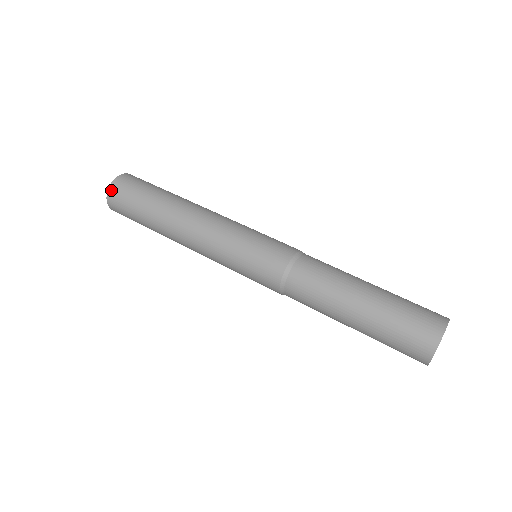
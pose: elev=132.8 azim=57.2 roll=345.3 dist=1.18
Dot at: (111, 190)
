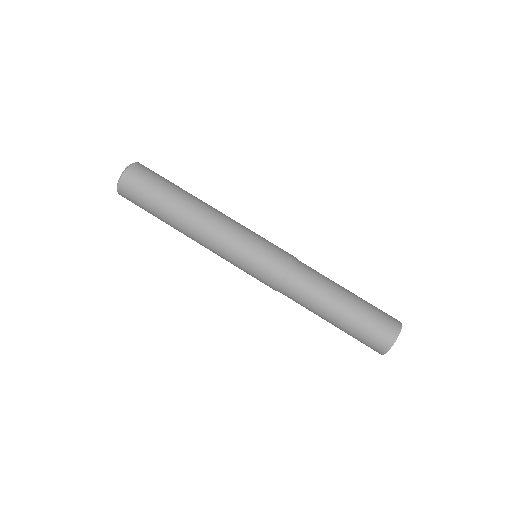
Dot at: (120, 188)
